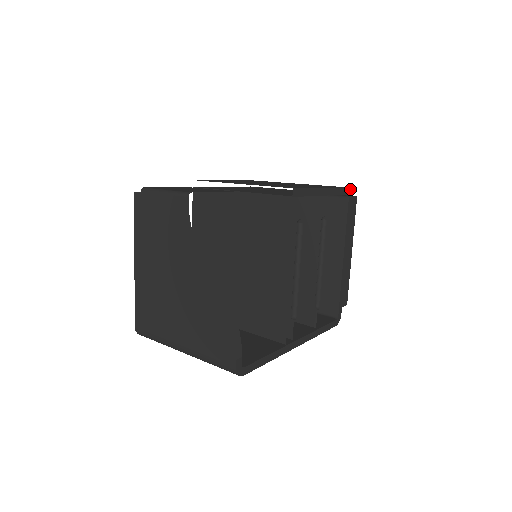
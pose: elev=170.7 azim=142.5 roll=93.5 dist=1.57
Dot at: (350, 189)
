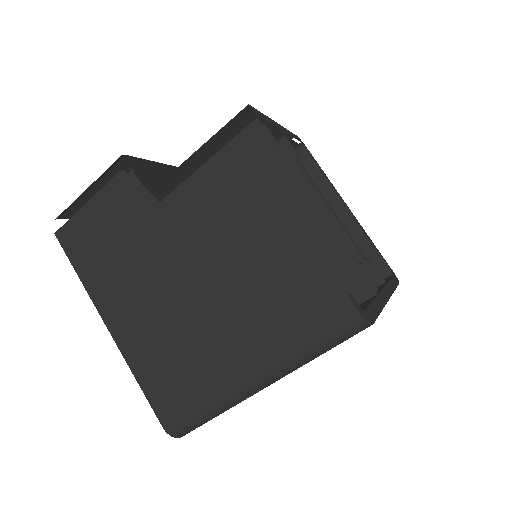
Dot at: (299, 139)
